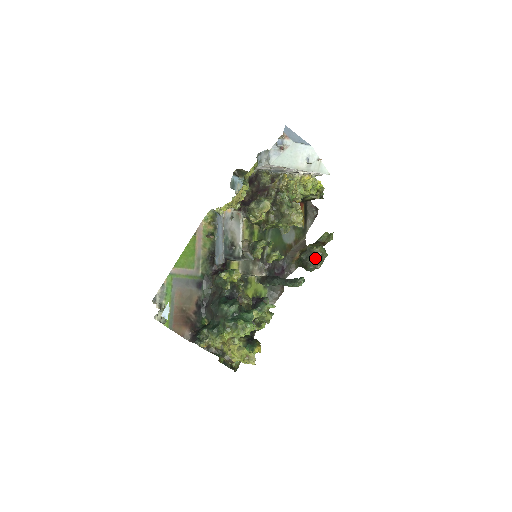
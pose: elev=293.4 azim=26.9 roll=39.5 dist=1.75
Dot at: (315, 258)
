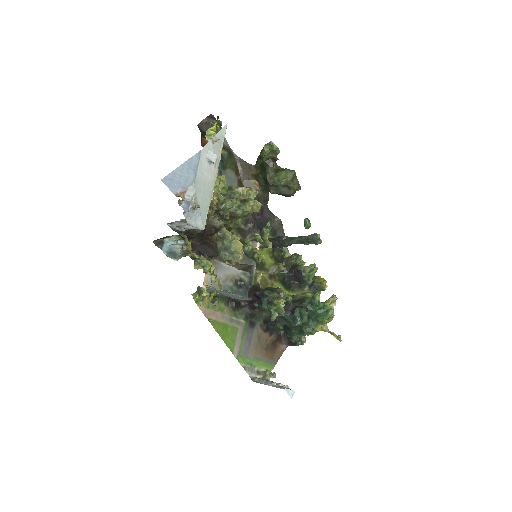
Dot at: (290, 188)
